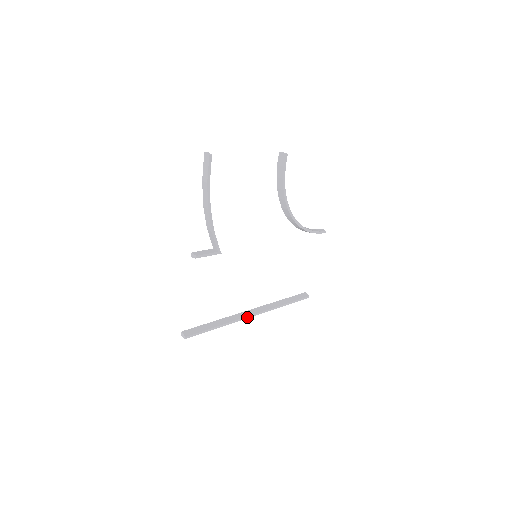
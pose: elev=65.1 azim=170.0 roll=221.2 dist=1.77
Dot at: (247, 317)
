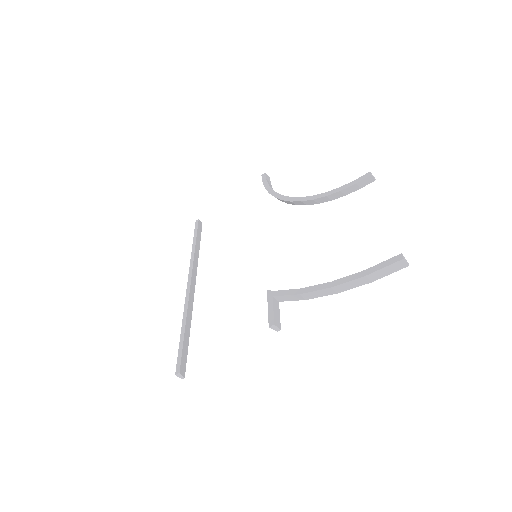
Dot at: (193, 297)
